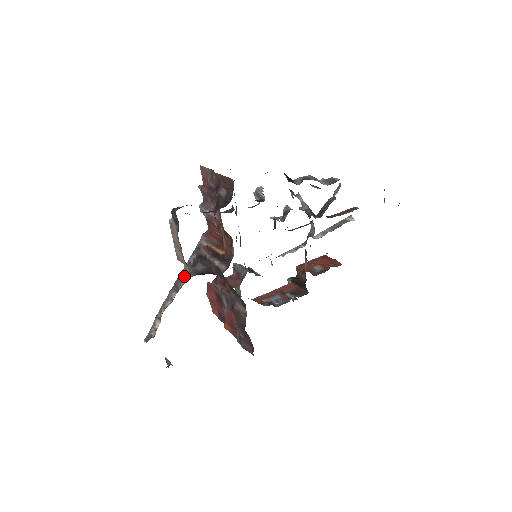
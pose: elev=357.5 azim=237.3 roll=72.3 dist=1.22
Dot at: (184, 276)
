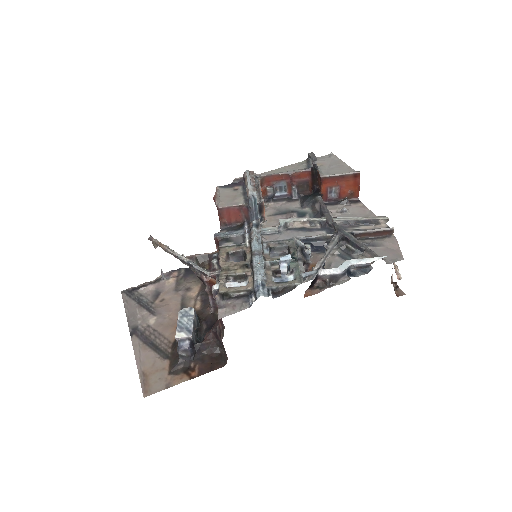
Dot at: (187, 264)
